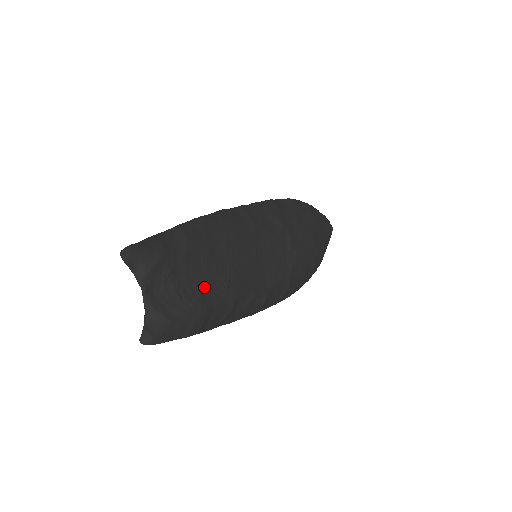
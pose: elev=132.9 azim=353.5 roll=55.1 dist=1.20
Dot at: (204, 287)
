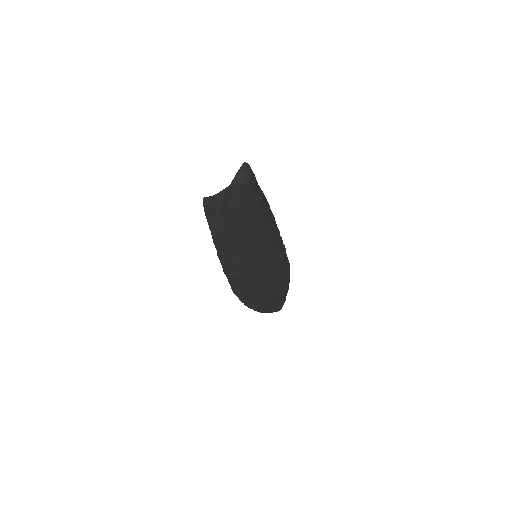
Dot at: (240, 224)
